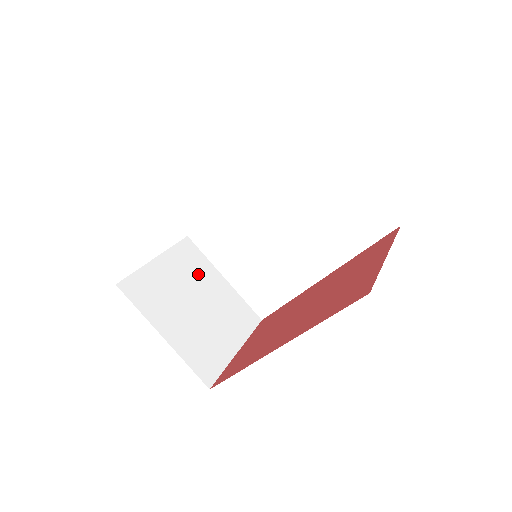
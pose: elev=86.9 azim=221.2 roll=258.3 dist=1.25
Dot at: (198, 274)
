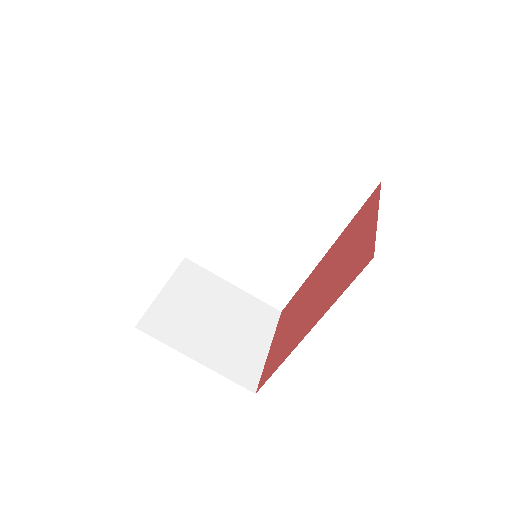
Dot at: (207, 290)
